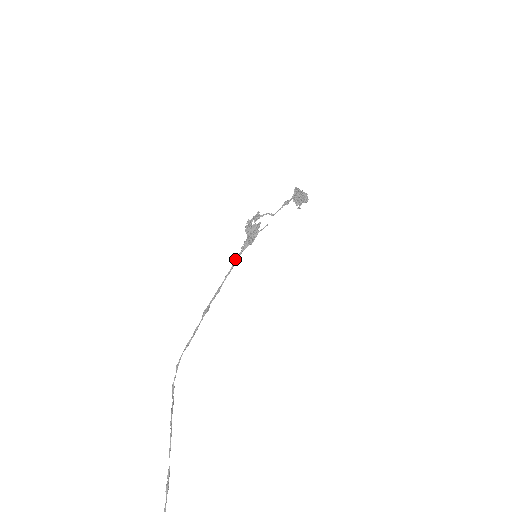
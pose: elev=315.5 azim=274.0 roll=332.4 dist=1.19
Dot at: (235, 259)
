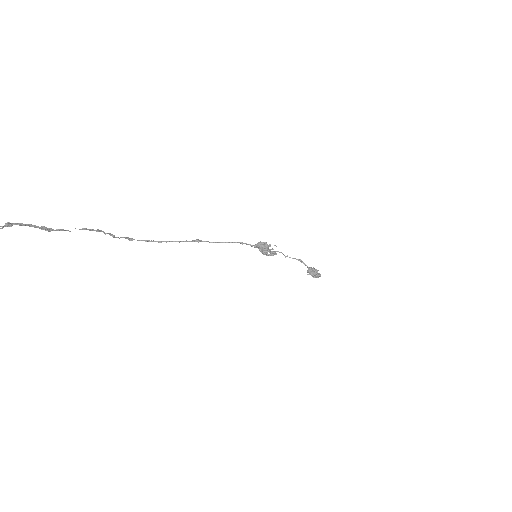
Dot at: (241, 243)
